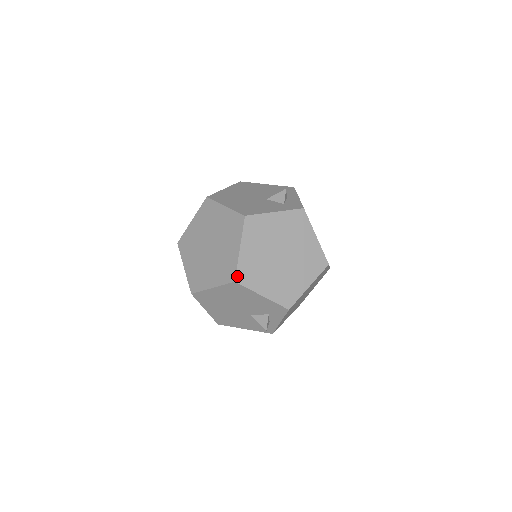
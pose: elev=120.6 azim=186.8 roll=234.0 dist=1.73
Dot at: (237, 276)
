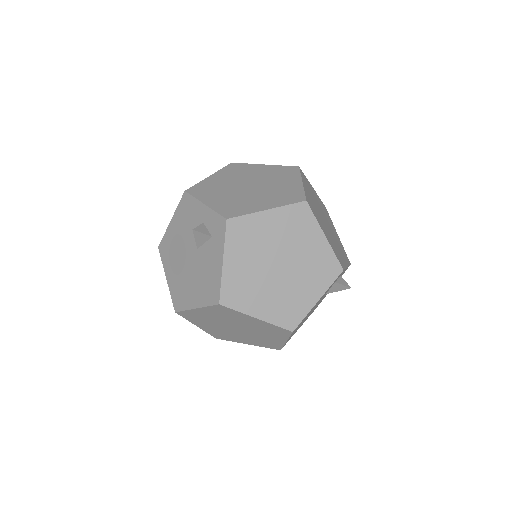
Dot at: (287, 328)
